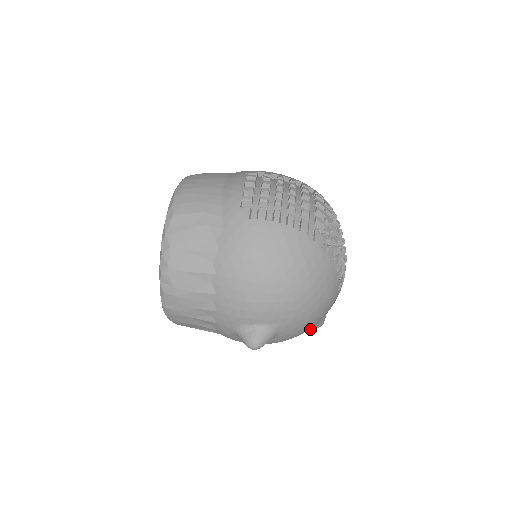
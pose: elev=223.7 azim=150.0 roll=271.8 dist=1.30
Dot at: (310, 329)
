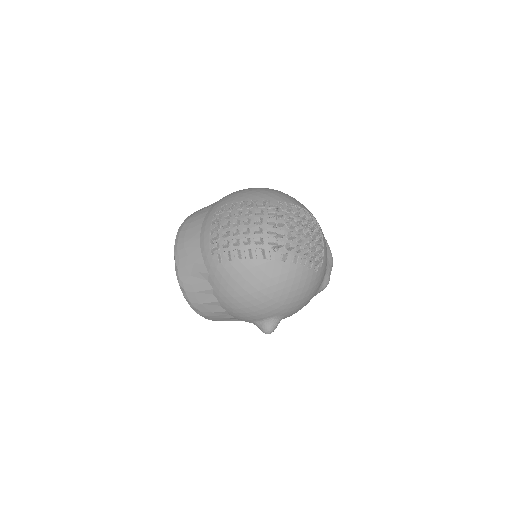
Dot at: (315, 295)
